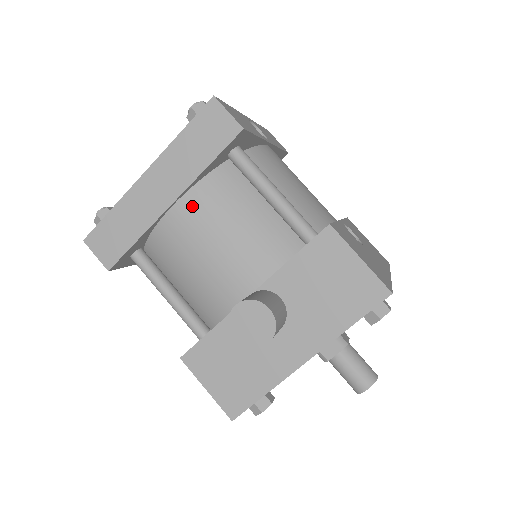
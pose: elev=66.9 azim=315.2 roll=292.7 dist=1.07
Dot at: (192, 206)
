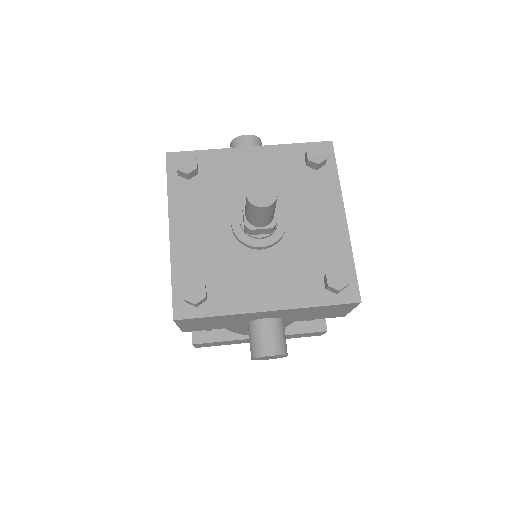
Dot at: occluded
